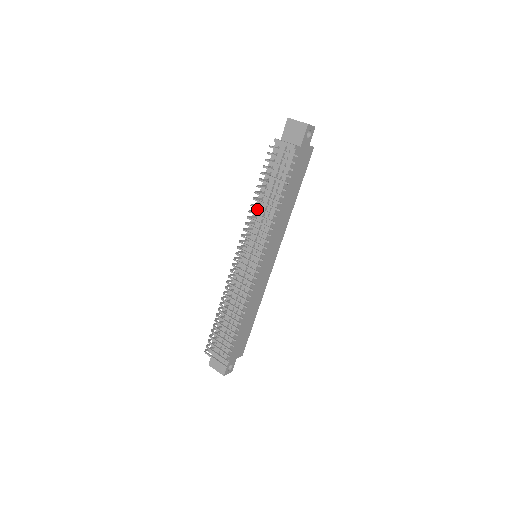
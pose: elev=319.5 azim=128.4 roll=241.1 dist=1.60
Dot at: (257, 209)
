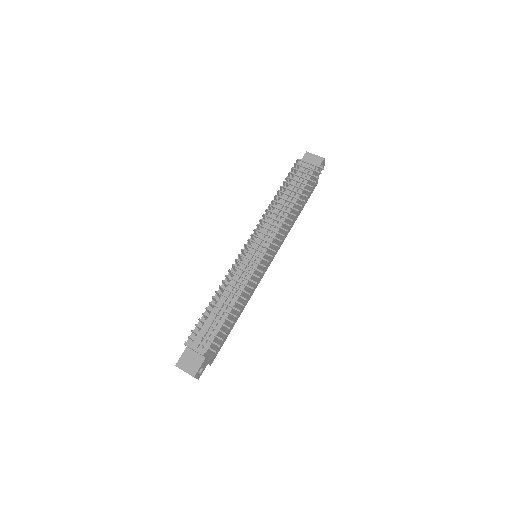
Dot at: occluded
